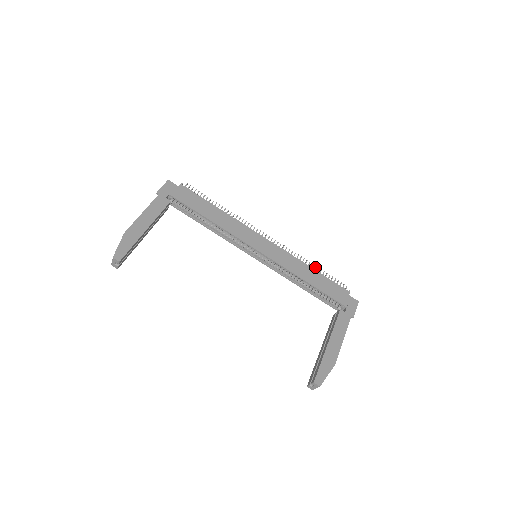
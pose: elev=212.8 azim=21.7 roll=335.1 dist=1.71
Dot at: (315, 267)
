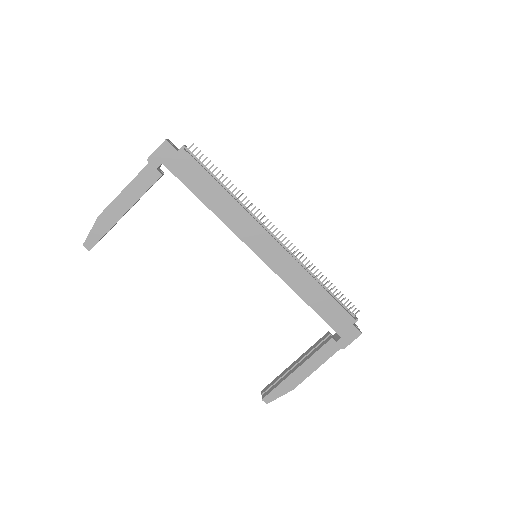
Dot at: (327, 282)
